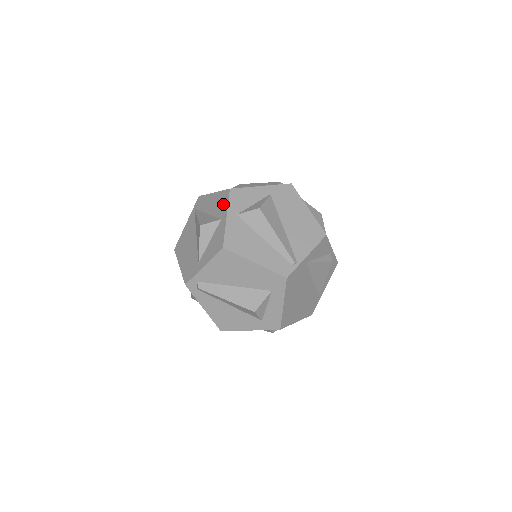
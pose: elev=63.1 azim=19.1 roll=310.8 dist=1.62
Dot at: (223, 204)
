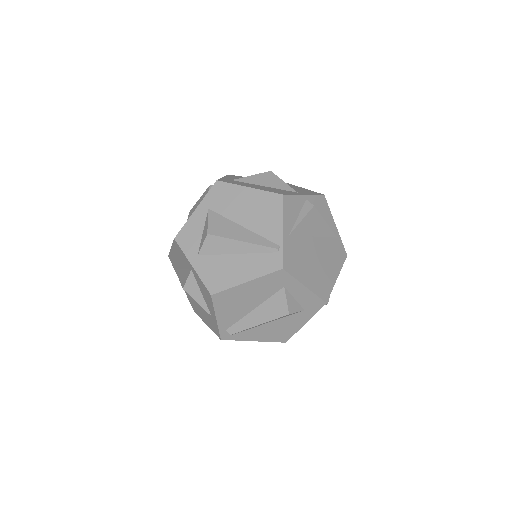
Dot at: (182, 255)
